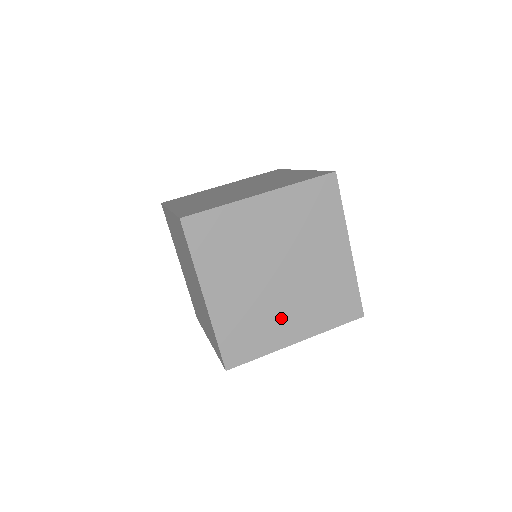
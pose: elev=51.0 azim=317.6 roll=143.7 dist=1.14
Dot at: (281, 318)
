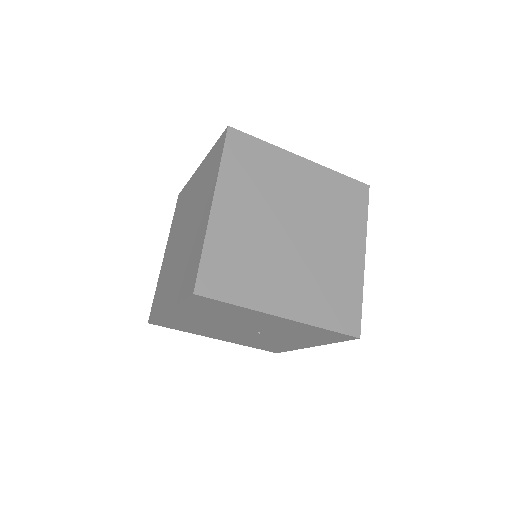
Dot at: (276, 278)
